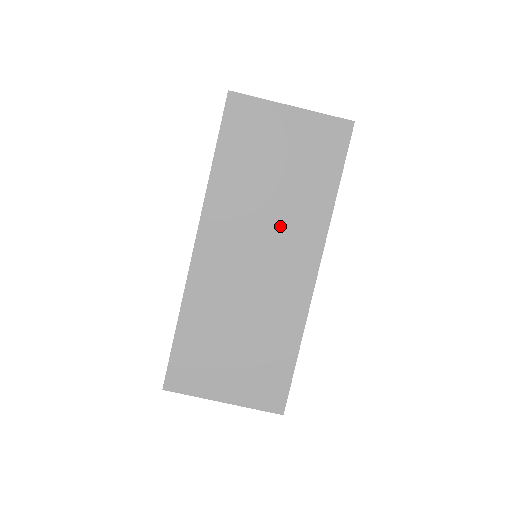
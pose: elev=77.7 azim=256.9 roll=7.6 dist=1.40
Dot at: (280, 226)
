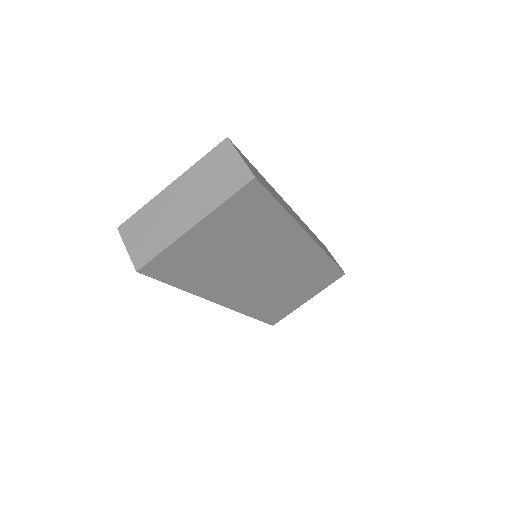
Dot at: (265, 256)
